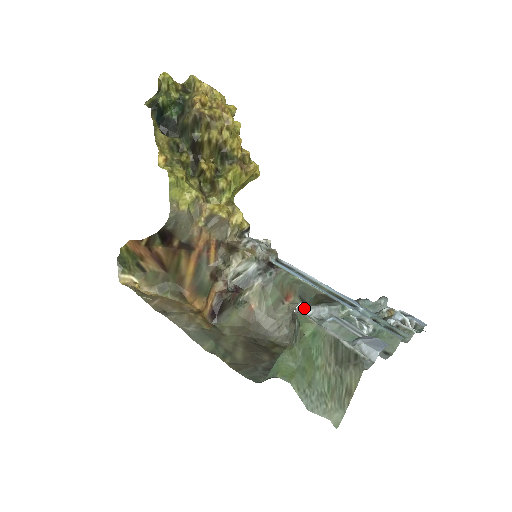
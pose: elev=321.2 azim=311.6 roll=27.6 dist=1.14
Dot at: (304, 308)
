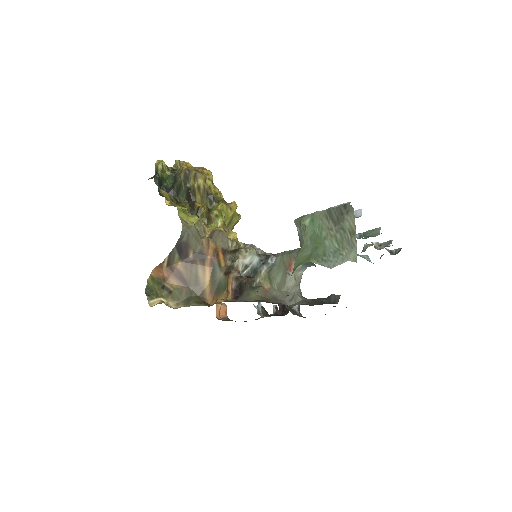
Dot at: occluded
